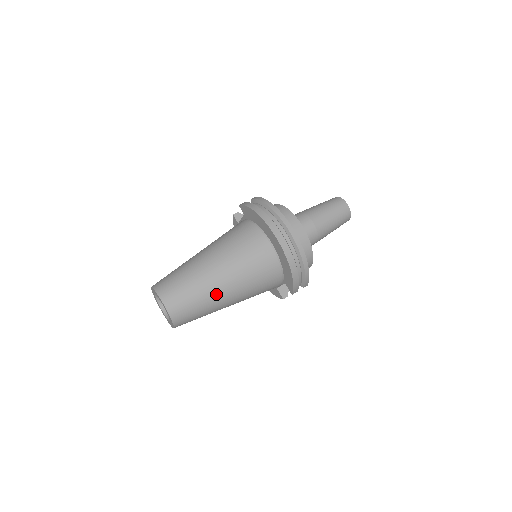
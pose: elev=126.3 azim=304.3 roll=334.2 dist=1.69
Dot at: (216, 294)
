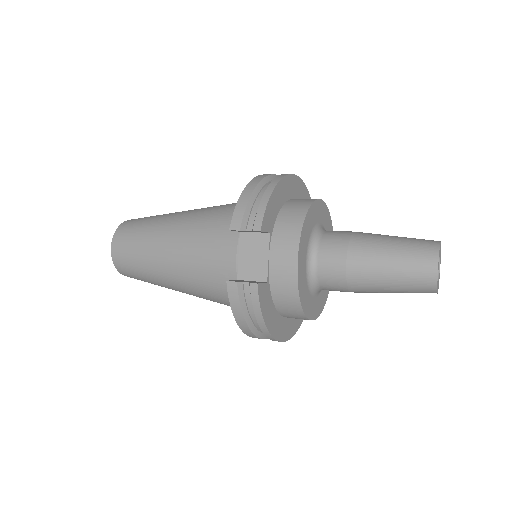
Dot at: (170, 217)
